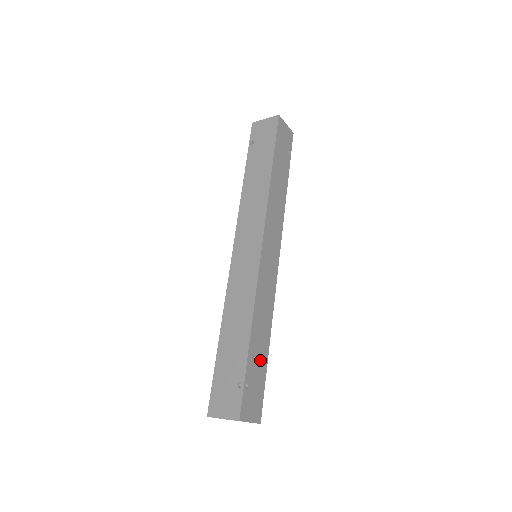
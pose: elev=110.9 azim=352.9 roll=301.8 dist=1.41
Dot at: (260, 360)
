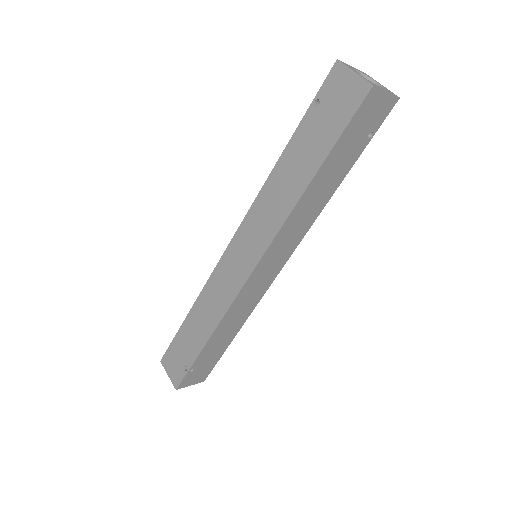
Dot at: (217, 350)
